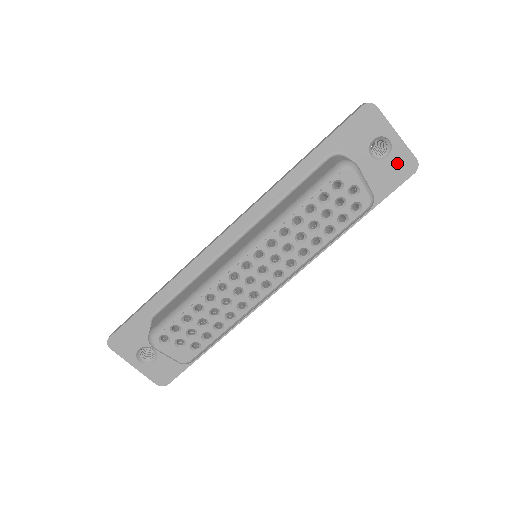
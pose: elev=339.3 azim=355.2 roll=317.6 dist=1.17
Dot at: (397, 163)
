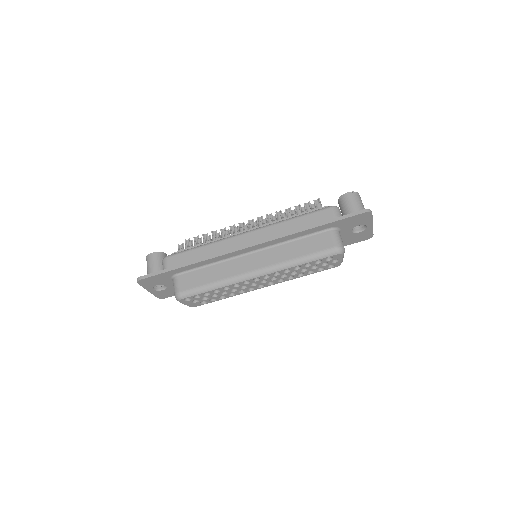
Dot at: (363, 235)
